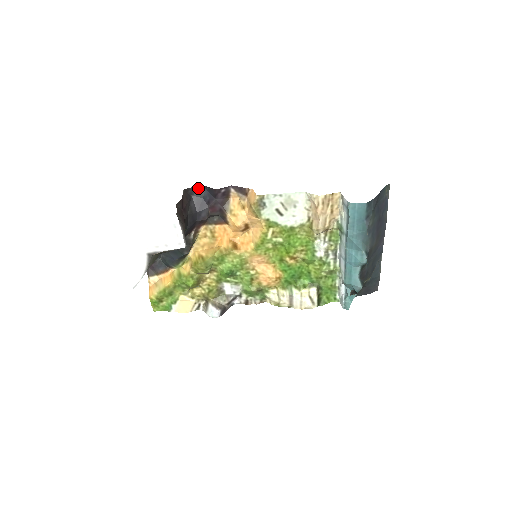
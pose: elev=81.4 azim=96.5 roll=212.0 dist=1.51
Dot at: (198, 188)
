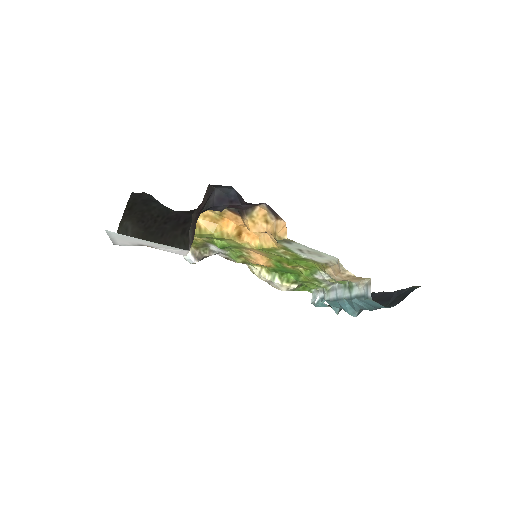
Dot at: (226, 186)
